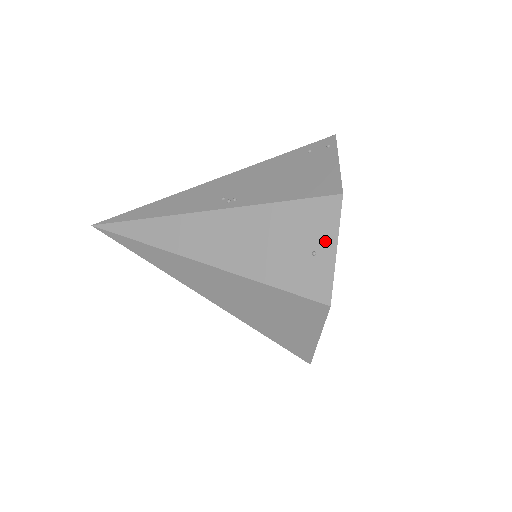
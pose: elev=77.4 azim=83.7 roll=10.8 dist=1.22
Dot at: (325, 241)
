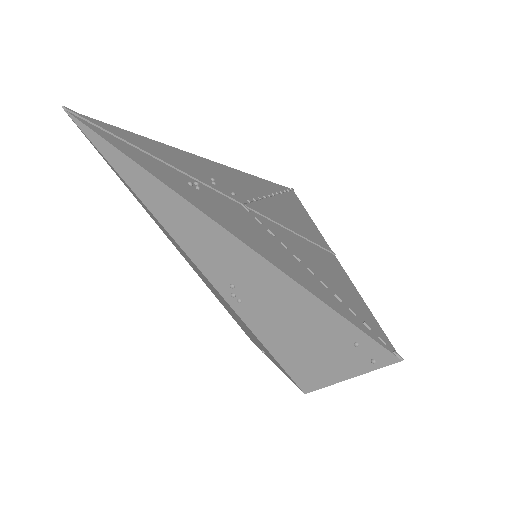
Dot at: (274, 363)
